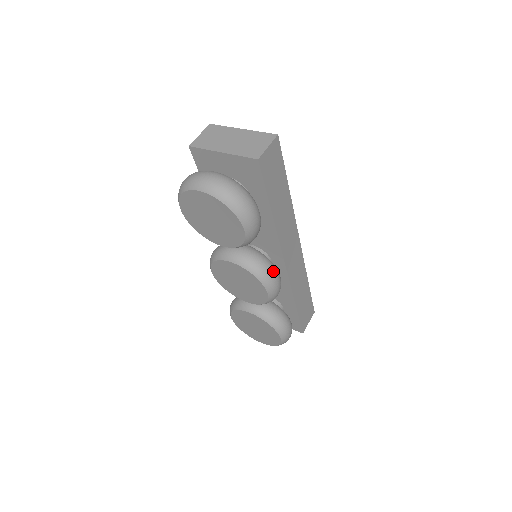
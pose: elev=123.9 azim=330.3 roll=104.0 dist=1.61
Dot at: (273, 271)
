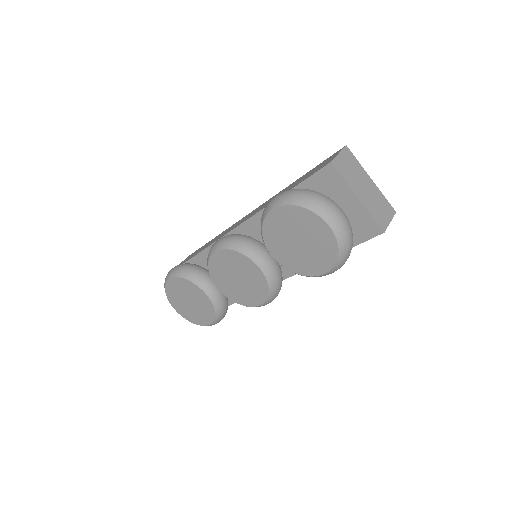
Dot at: occluded
